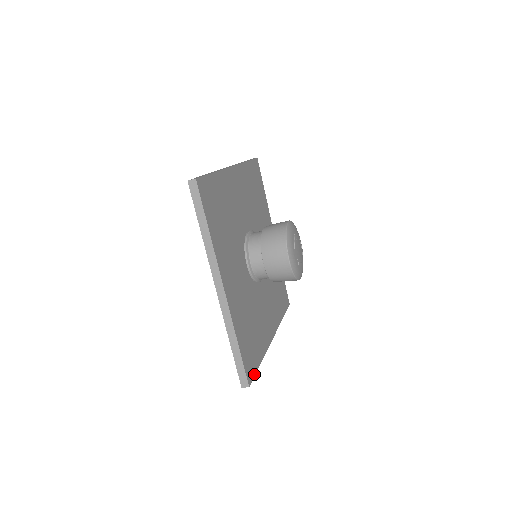
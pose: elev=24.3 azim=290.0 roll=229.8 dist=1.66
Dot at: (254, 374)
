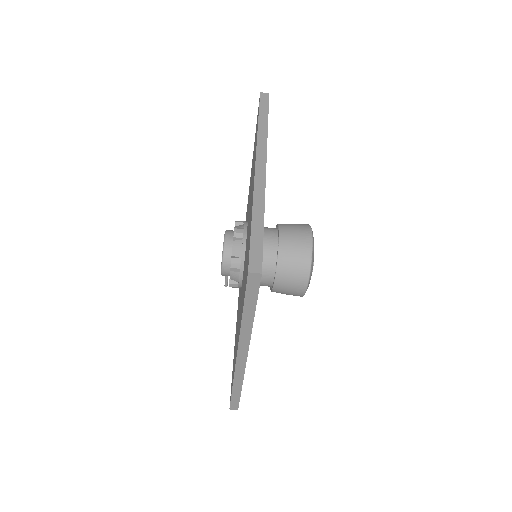
Dot at: (258, 291)
